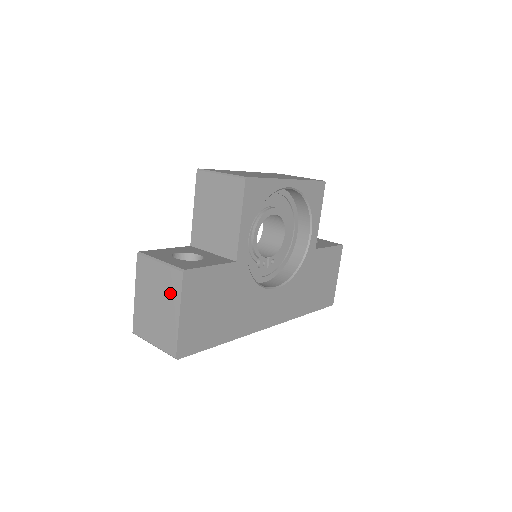
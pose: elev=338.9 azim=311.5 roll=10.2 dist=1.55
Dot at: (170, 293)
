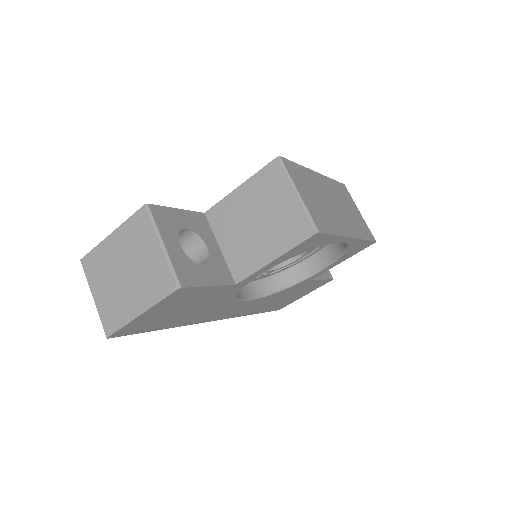
Dot at: (148, 286)
